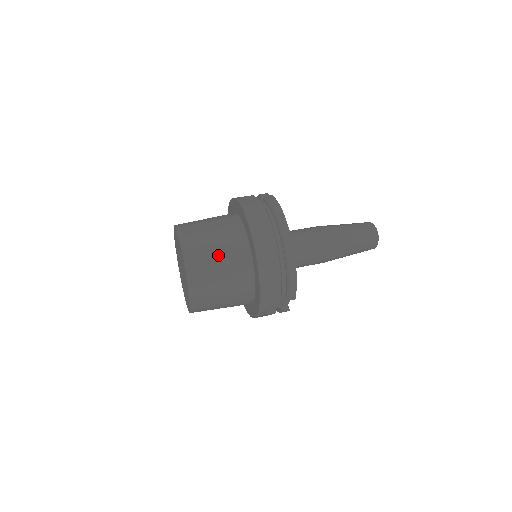
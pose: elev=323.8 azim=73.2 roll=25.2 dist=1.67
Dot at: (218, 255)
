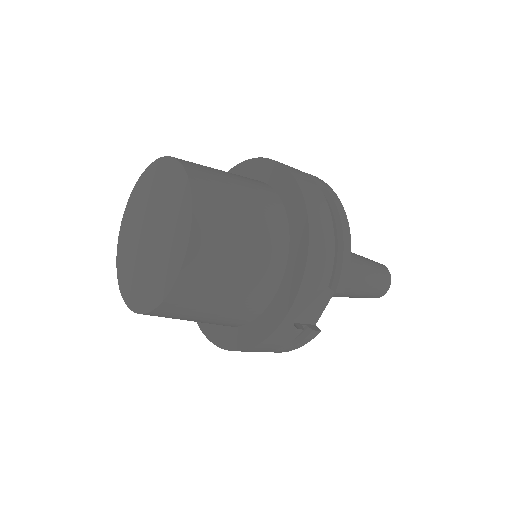
Dot at: (238, 189)
